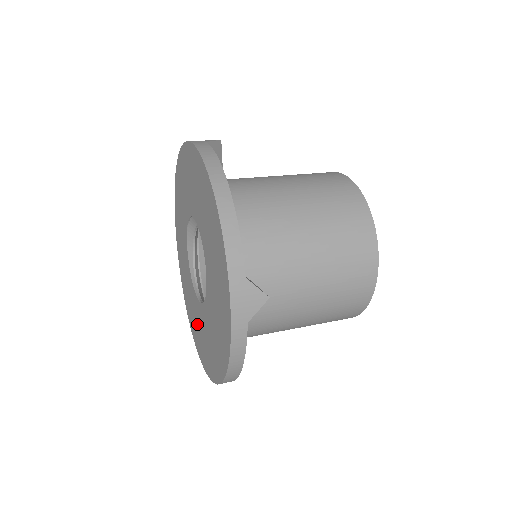
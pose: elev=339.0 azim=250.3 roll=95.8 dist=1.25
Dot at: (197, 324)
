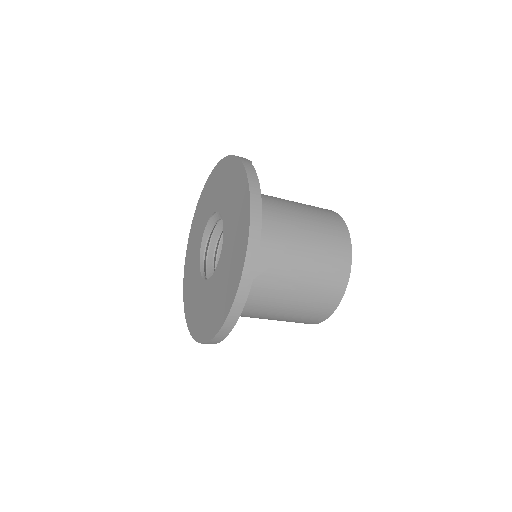
Dot at: (196, 302)
